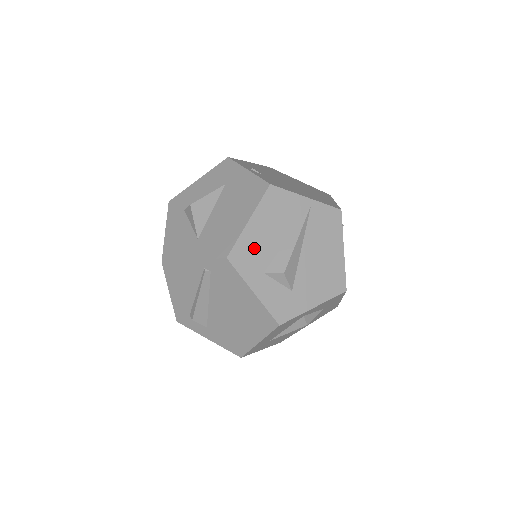
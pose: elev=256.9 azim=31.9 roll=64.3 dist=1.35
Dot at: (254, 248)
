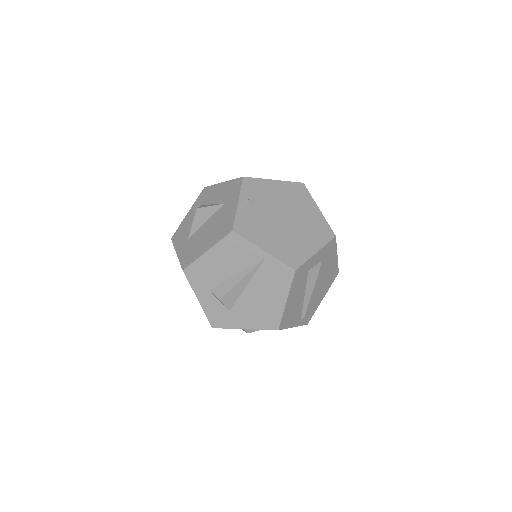
Dot at: (206, 271)
